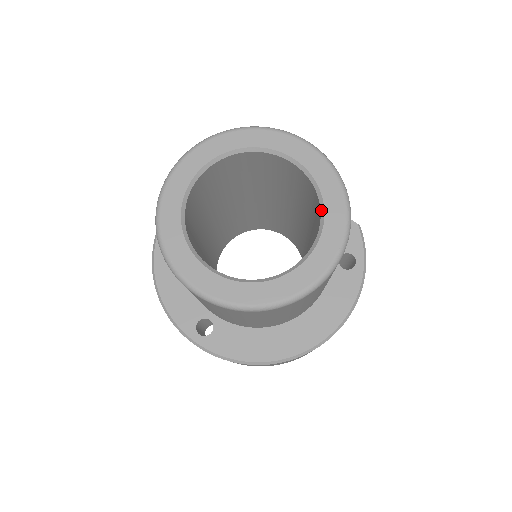
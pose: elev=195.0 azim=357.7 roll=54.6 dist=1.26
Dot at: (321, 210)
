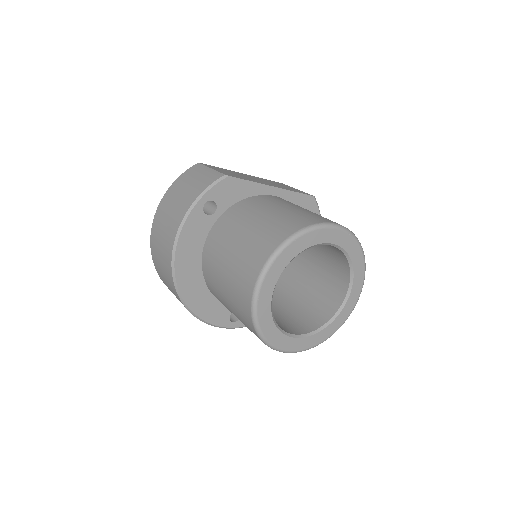
Dot at: (350, 267)
